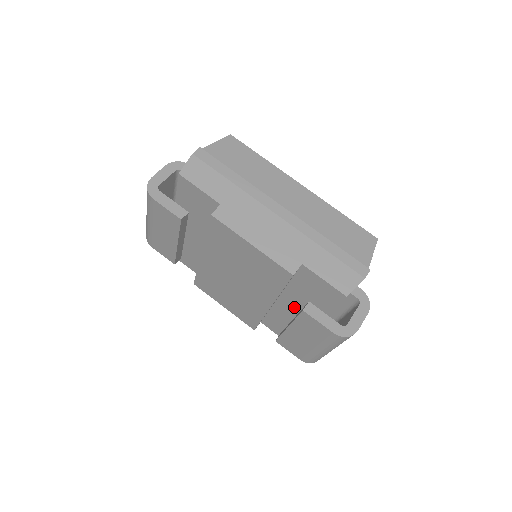
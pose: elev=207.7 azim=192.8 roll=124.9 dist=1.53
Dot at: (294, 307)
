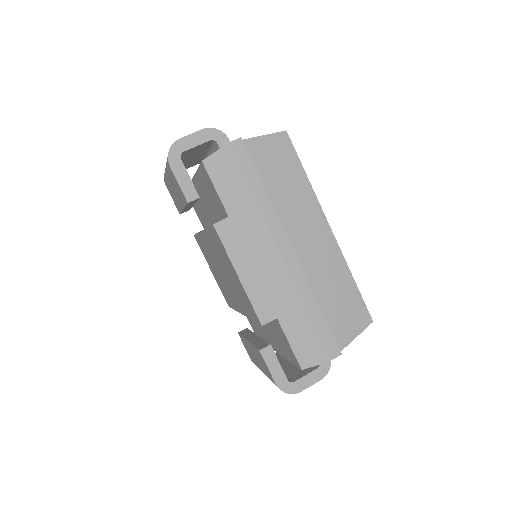
Dot at: (264, 325)
